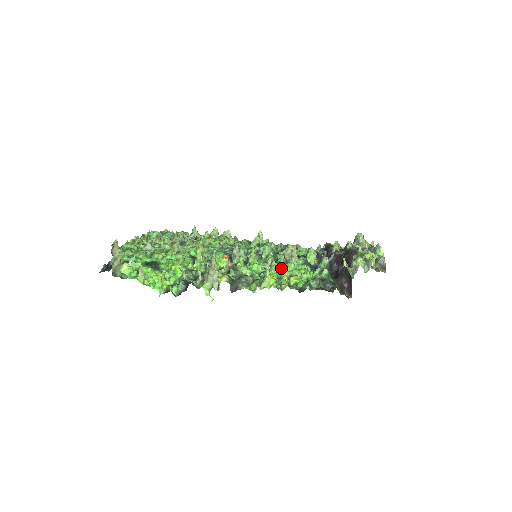
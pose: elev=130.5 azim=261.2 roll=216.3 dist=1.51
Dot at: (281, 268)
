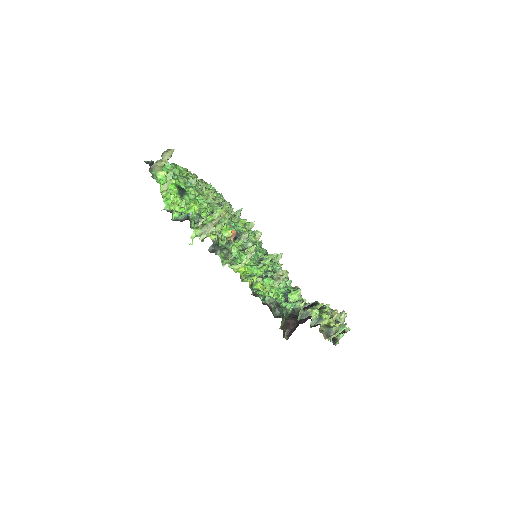
Dot at: (262, 277)
